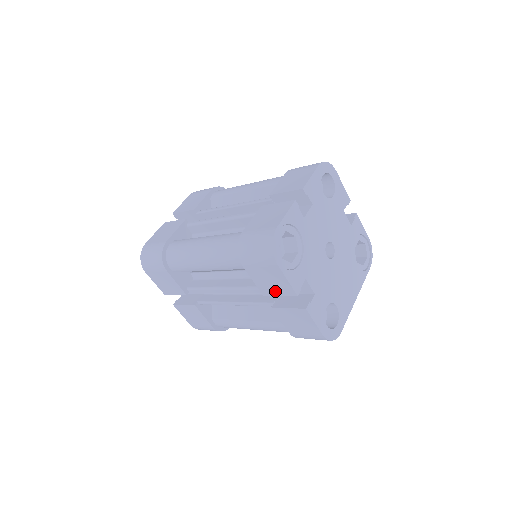
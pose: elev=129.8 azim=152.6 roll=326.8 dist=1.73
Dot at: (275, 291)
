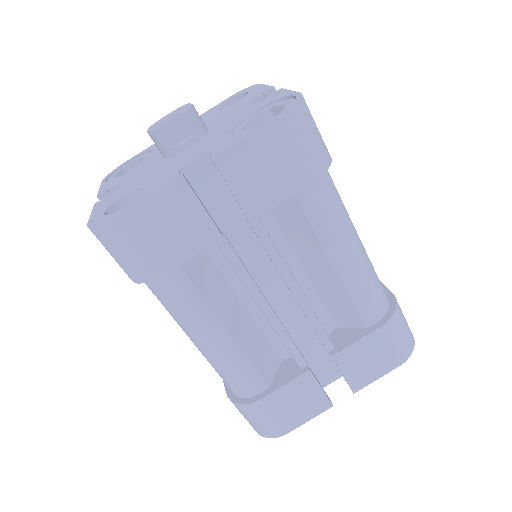
Dot at: occluded
